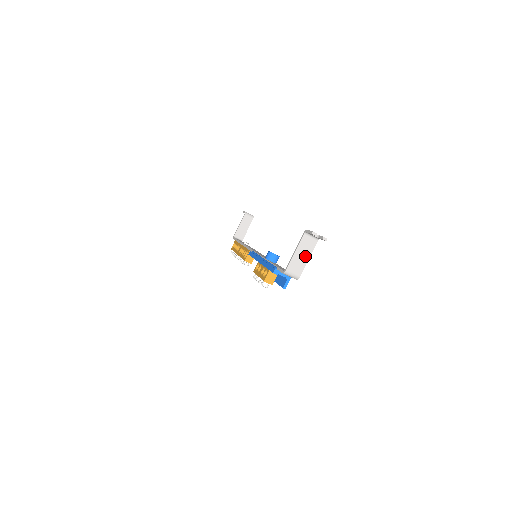
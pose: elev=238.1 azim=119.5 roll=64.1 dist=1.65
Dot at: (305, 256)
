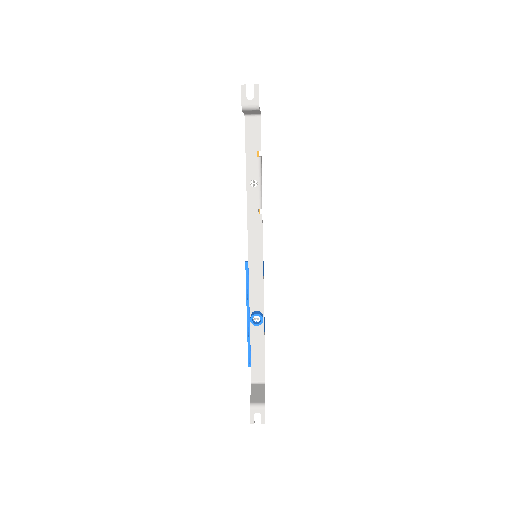
Dot at: (261, 395)
